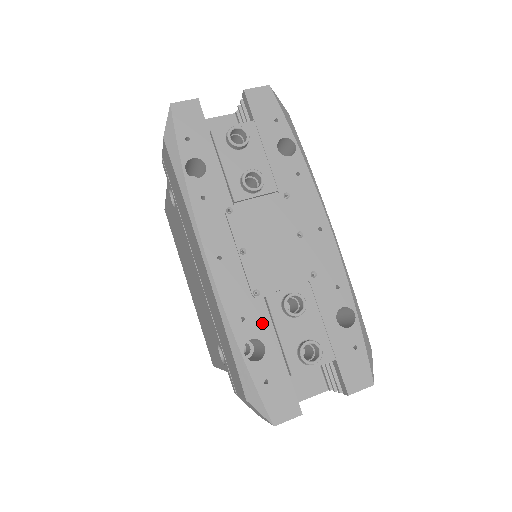
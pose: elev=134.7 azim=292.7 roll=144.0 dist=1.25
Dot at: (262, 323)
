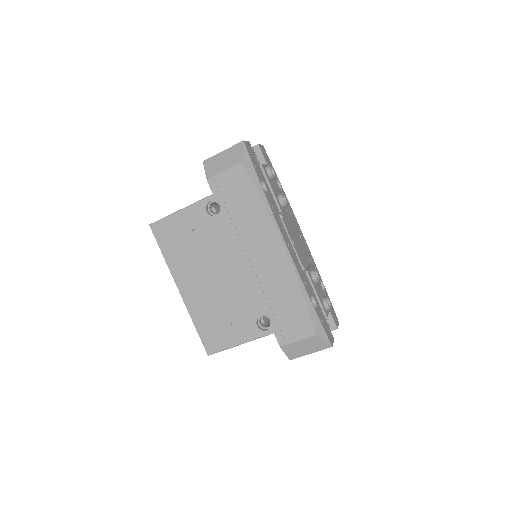
Dot at: (310, 286)
